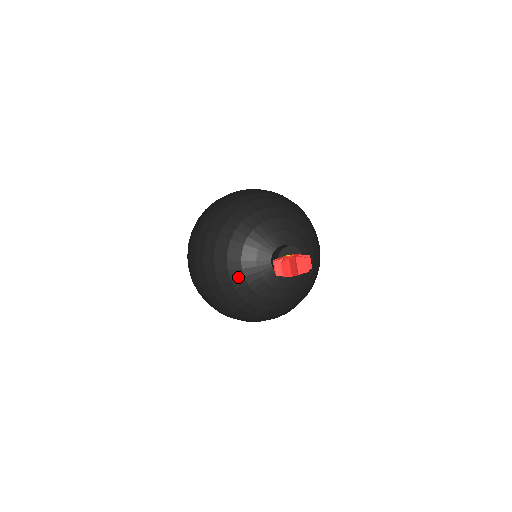
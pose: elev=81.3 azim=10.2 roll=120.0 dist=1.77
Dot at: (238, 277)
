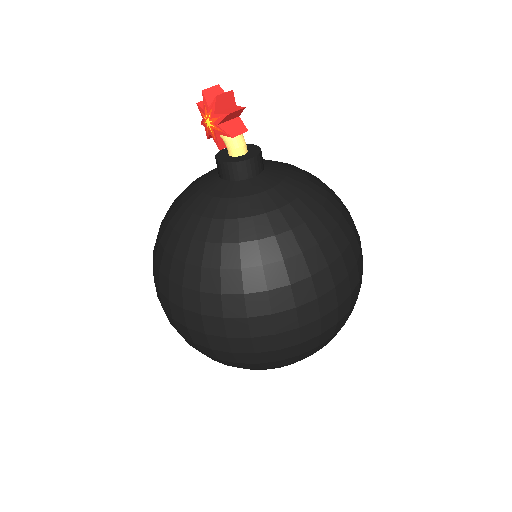
Dot at: occluded
